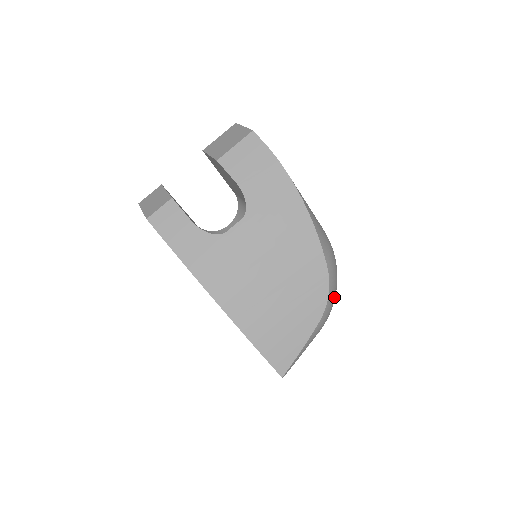
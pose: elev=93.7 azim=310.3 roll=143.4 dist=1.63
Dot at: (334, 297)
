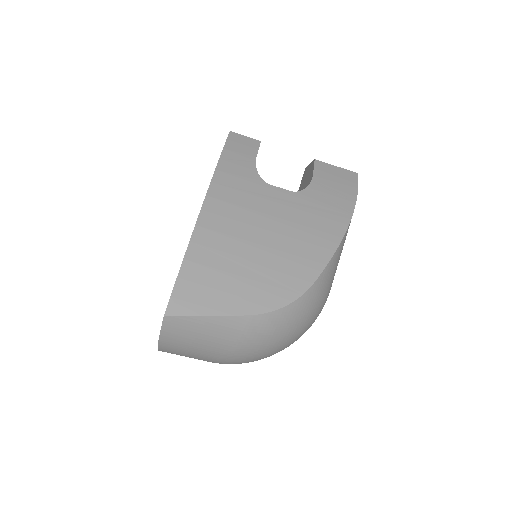
Dot at: (284, 329)
